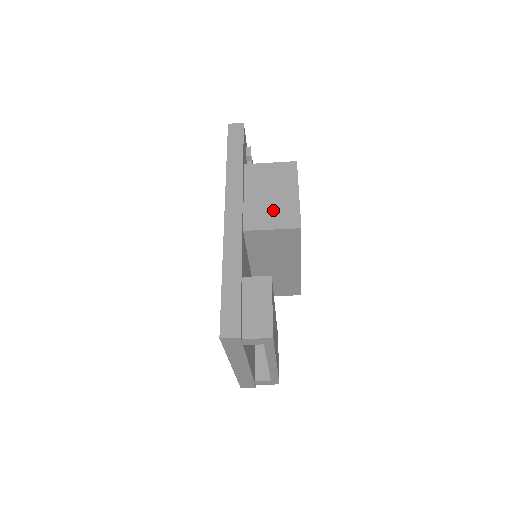
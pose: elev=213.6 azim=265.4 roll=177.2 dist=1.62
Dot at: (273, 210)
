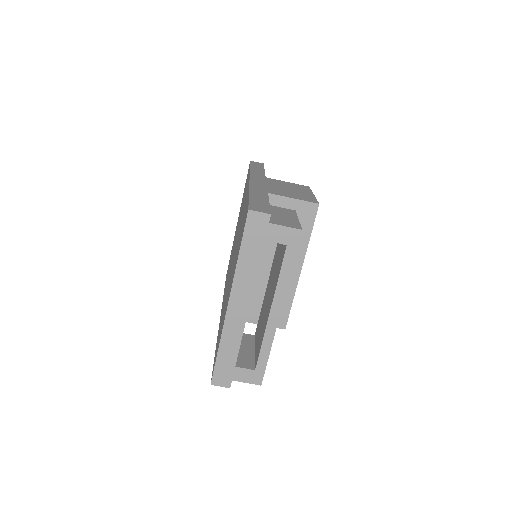
Dot at: (292, 193)
